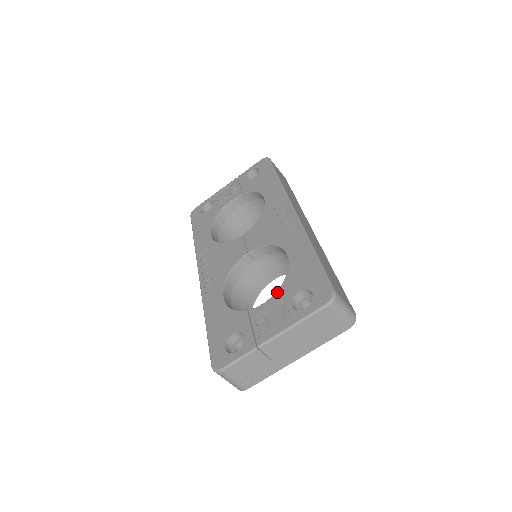
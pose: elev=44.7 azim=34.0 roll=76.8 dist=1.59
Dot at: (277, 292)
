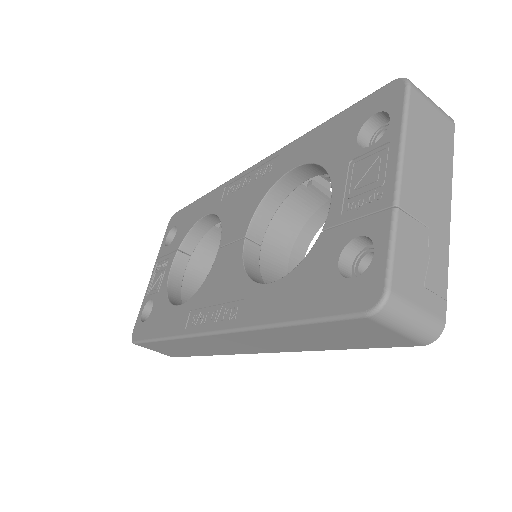
Dot at: (331, 176)
